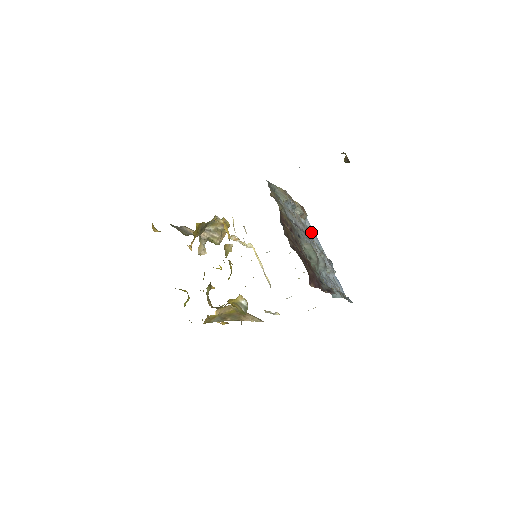
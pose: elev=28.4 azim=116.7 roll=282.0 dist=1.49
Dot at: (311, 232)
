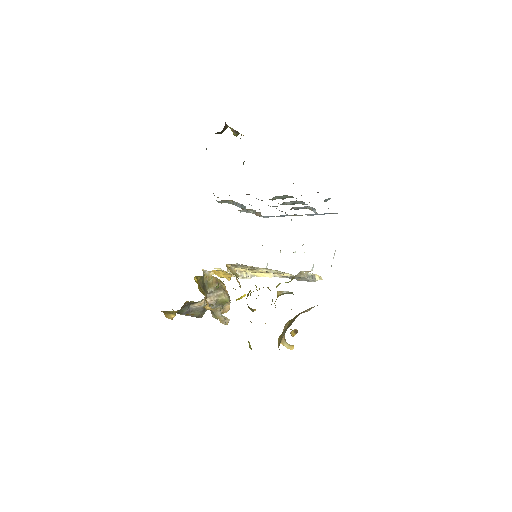
Dot at: occluded
